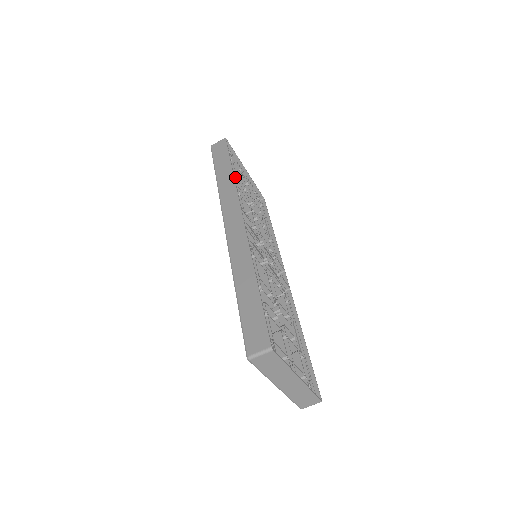
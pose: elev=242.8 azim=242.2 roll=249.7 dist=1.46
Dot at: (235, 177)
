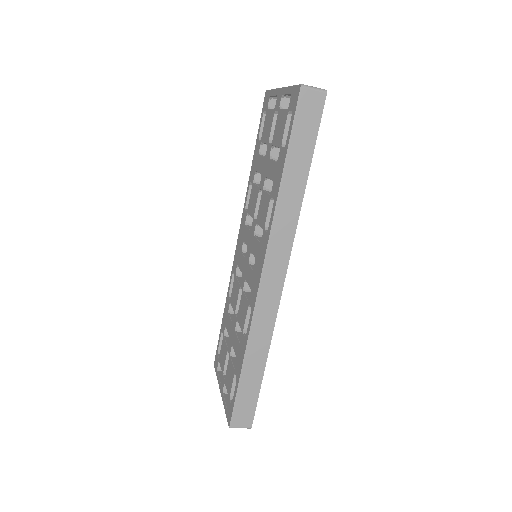
Dot at: occluded
